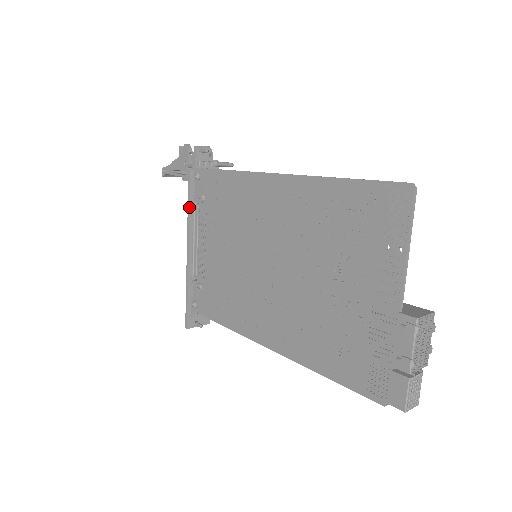
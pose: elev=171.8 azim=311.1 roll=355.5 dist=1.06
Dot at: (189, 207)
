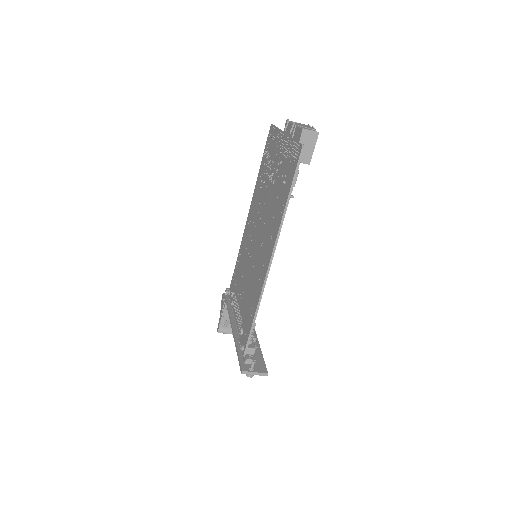
Dot at: (228, 310)
